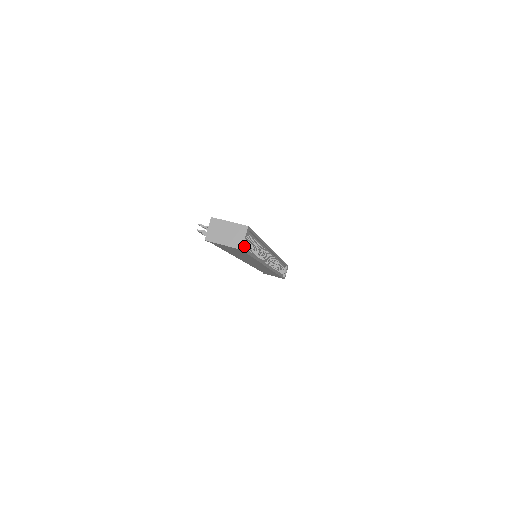
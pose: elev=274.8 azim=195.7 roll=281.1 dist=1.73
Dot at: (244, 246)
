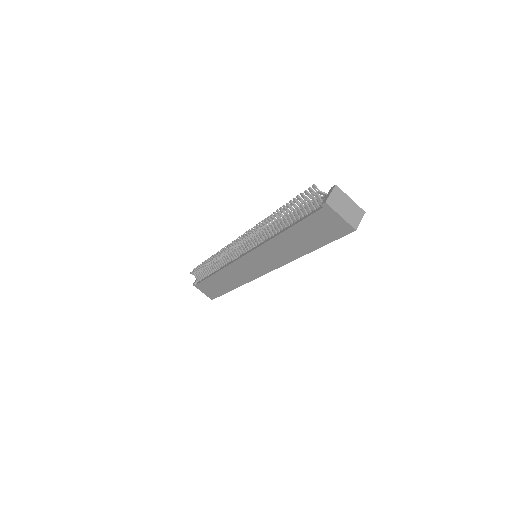
Dot at: occluded
